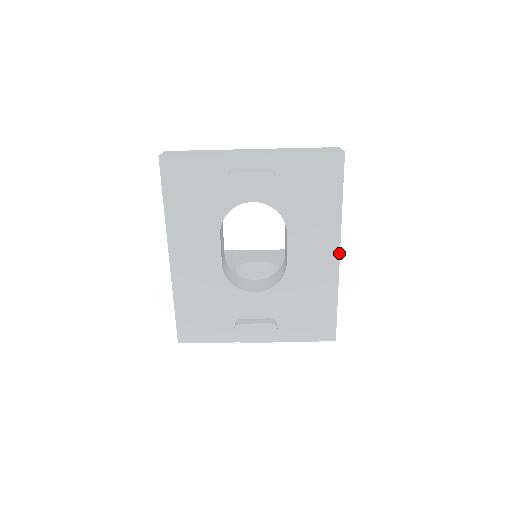
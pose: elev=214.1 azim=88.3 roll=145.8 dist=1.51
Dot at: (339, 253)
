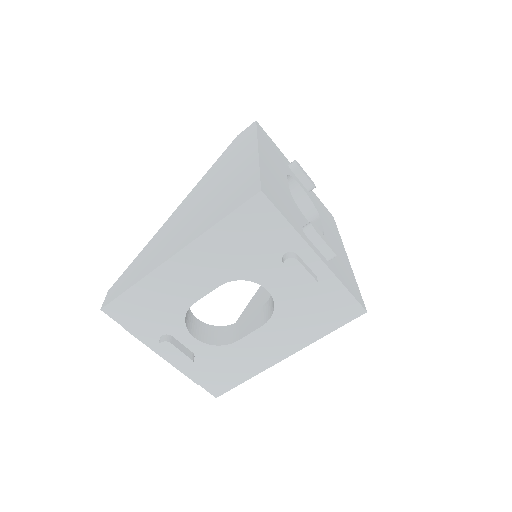
Dot at: (347, 256)
